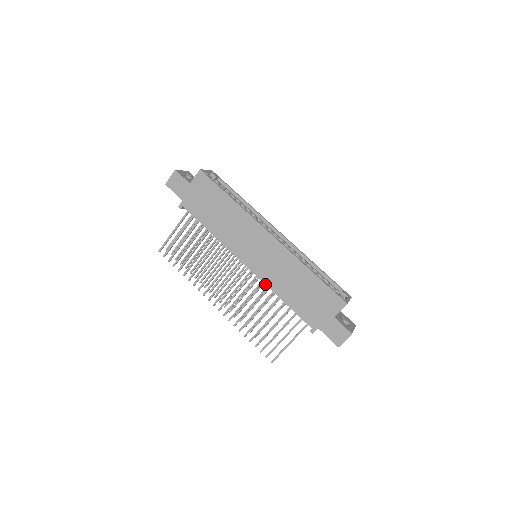
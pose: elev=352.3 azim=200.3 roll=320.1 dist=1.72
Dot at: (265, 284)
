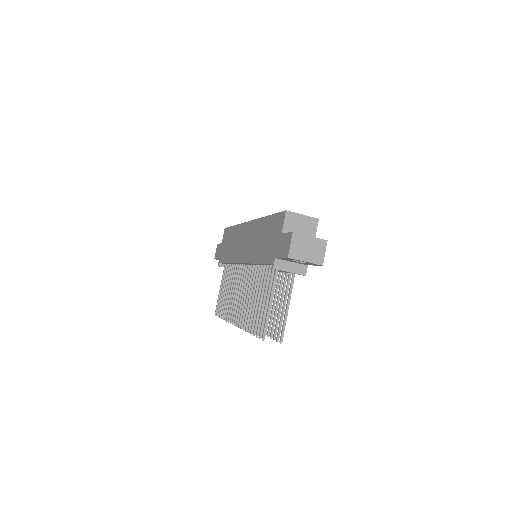
Dot at: (249, 263)
